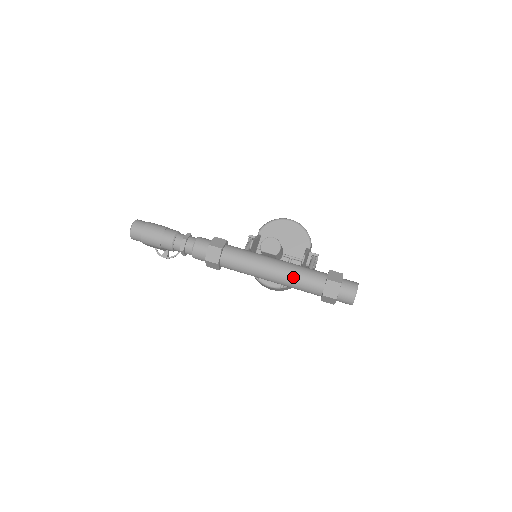
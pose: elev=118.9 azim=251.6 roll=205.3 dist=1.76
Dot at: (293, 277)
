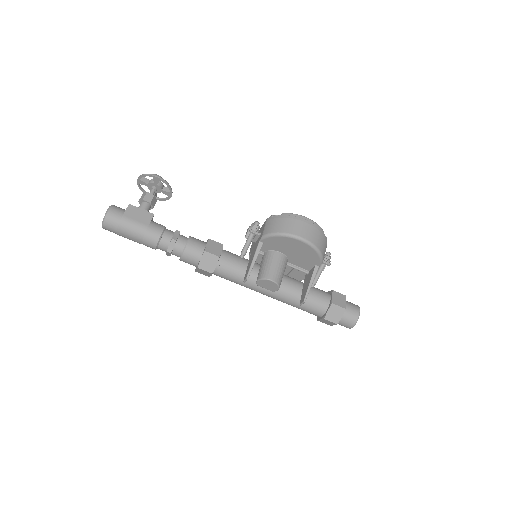
Dot at: occluded
